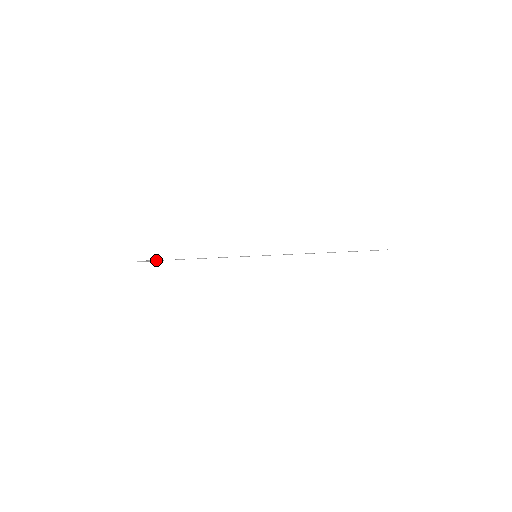
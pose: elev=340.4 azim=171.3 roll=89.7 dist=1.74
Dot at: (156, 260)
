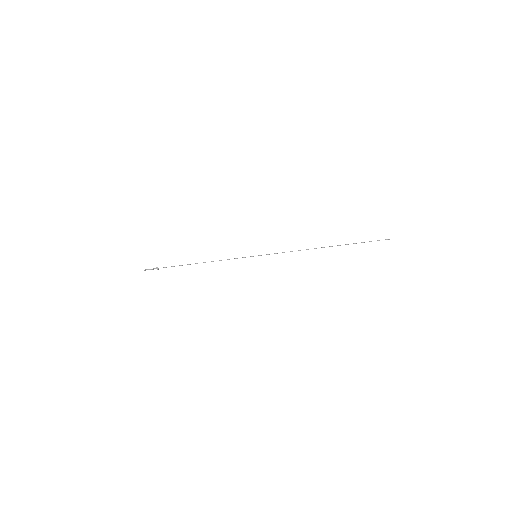
Dot at: occluded
